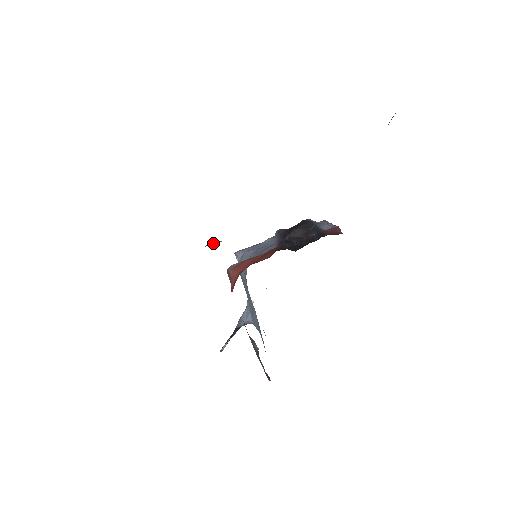
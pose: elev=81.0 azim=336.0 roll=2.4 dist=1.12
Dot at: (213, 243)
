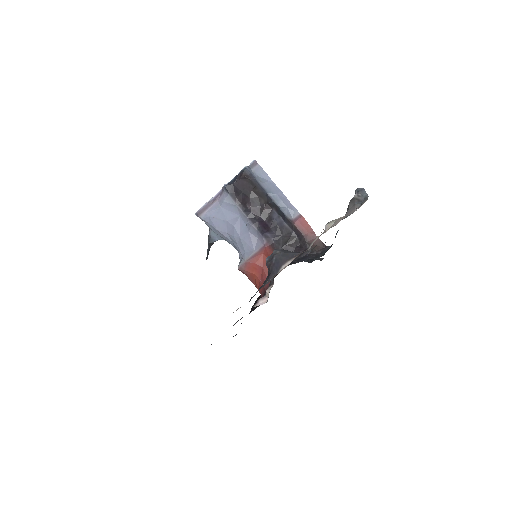
Dot at: (262, 300)
